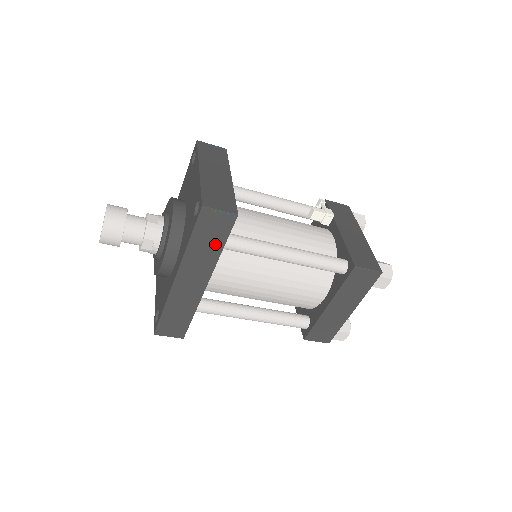
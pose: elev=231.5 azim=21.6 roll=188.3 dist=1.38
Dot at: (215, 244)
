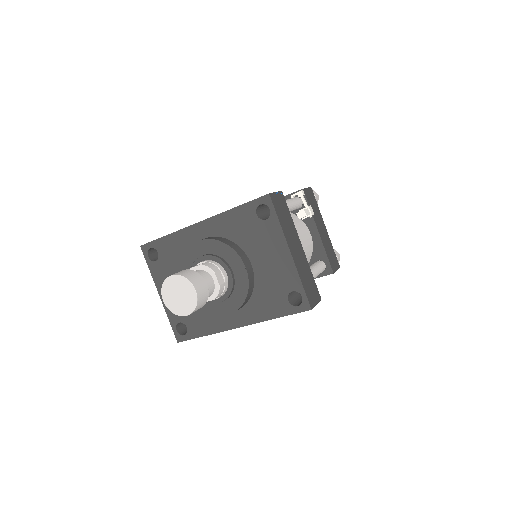
Dot at: occluded
